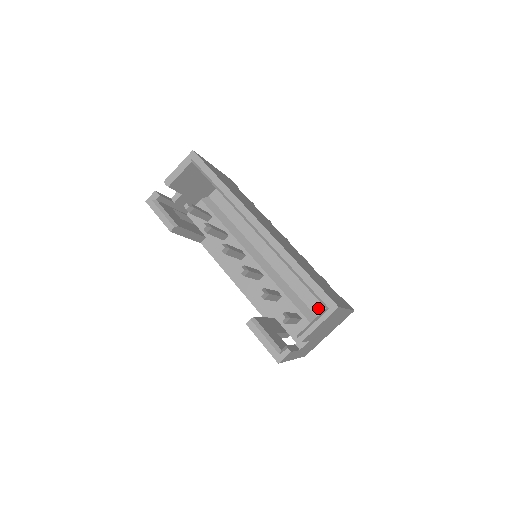
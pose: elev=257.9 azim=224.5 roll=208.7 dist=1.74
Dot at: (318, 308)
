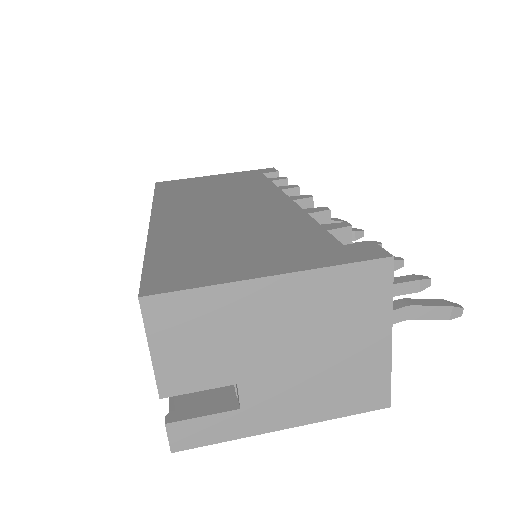
Dot at: occluded
